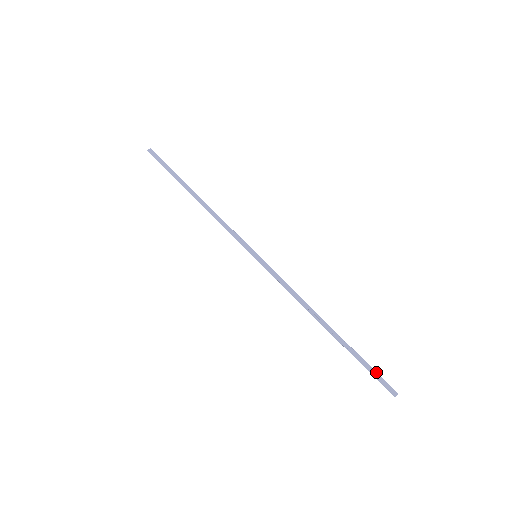
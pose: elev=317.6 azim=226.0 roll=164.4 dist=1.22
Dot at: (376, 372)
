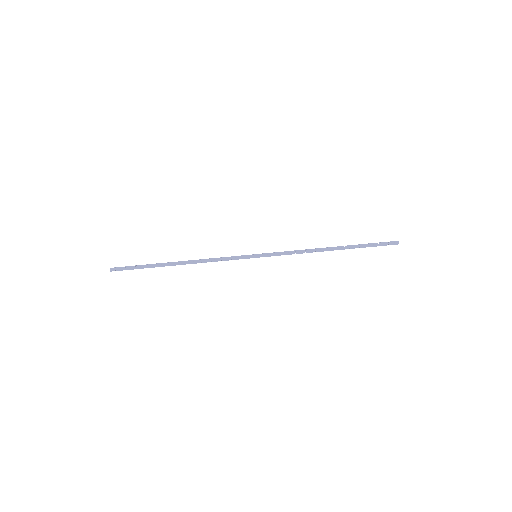
Dot at: (379, 243)
